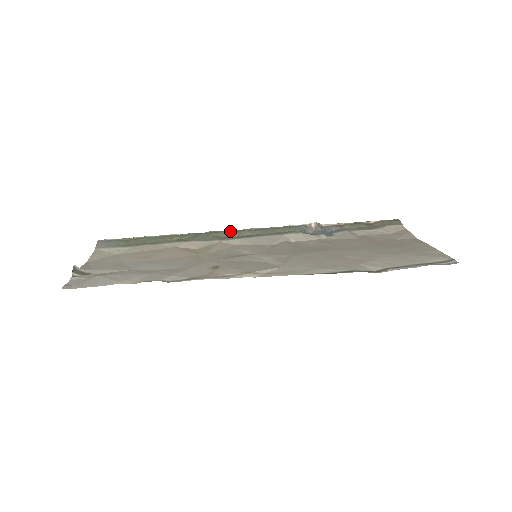
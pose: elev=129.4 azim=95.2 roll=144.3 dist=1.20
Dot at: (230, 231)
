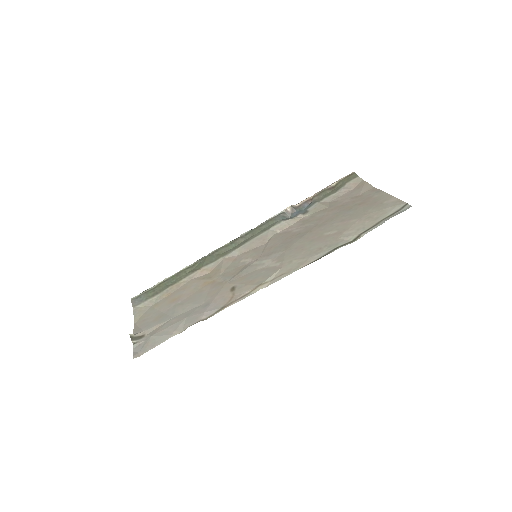
Dot at: (227, 245)
